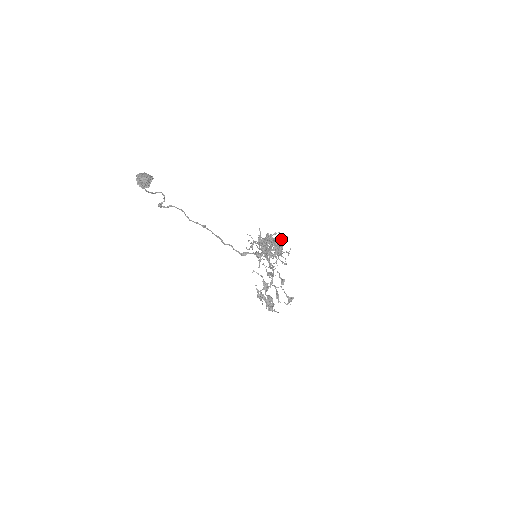
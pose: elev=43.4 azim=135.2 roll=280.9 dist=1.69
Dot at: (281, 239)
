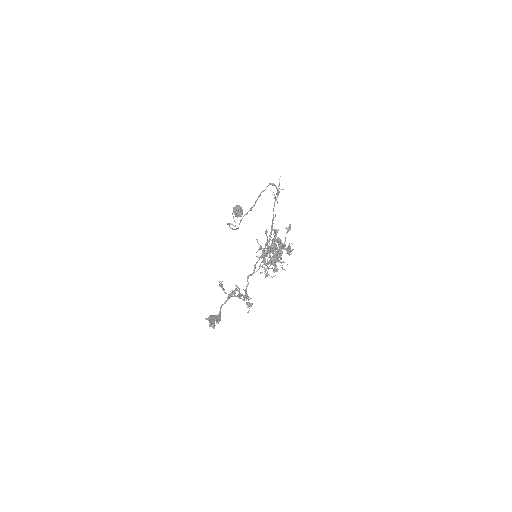
Dot at: (288, 249)
